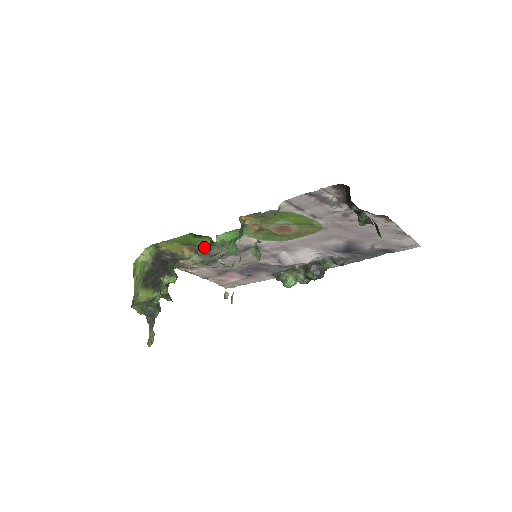
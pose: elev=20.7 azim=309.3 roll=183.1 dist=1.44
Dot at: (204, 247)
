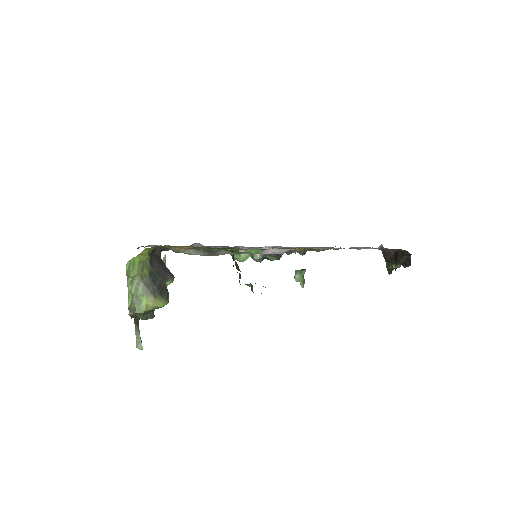
Dot at: (213, 249)
